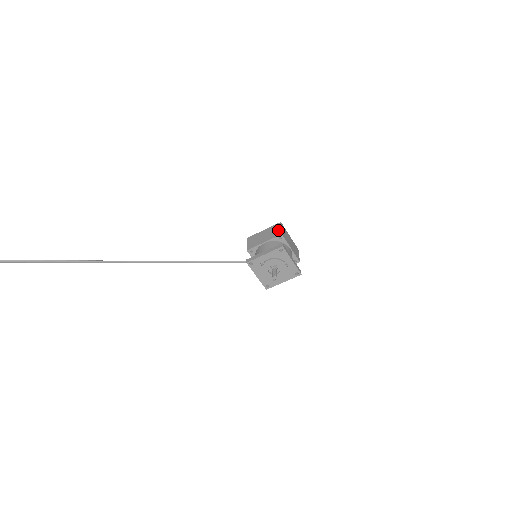
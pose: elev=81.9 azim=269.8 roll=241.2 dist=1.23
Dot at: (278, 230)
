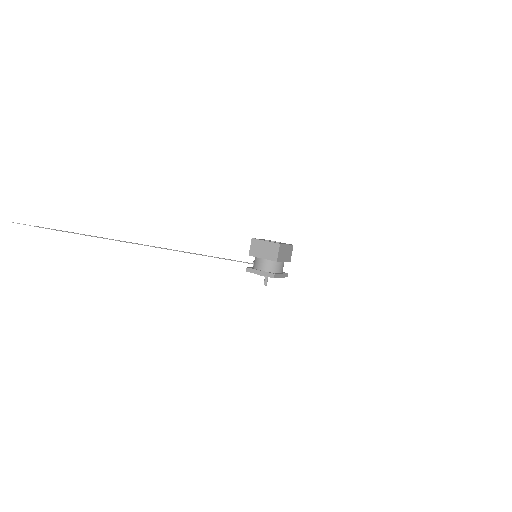
Dot at: (275, 254)
